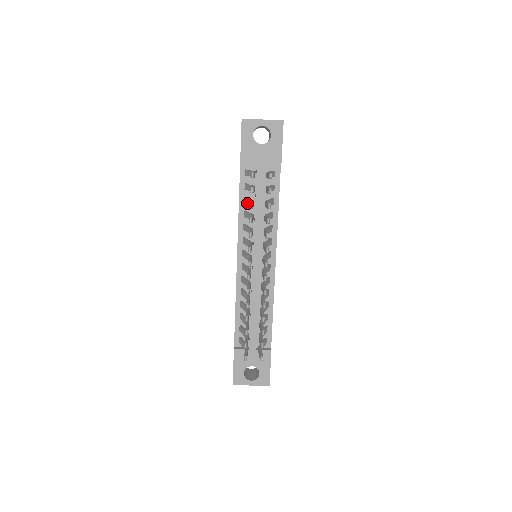
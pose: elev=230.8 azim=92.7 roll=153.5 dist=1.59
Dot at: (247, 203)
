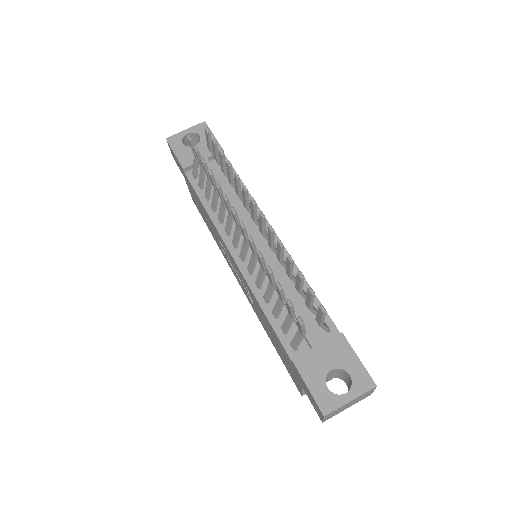
Dot at: (207, 190)
